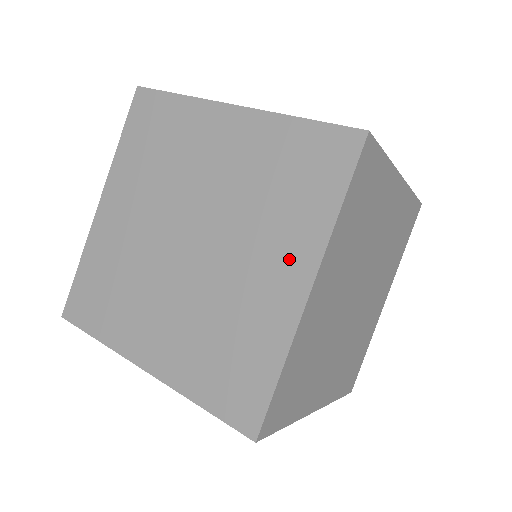
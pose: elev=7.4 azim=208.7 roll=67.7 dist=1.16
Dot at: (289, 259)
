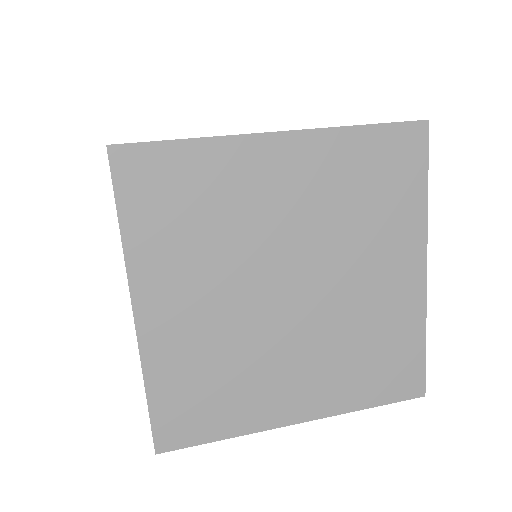
Dot at: occluded
